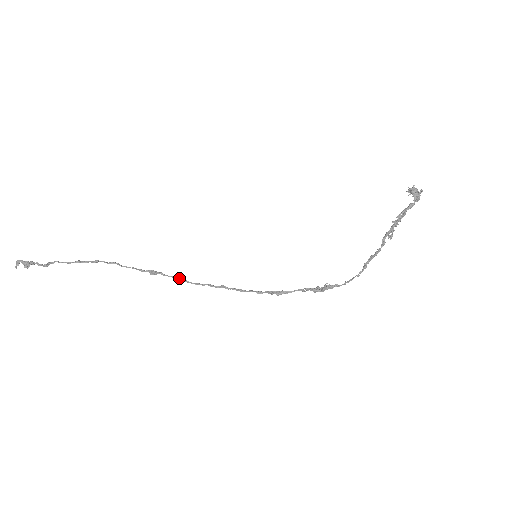
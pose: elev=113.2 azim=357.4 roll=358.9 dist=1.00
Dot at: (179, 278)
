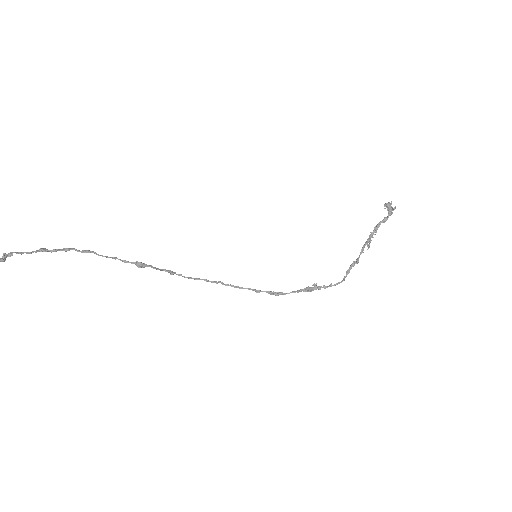
Dot at: (172, 272)
